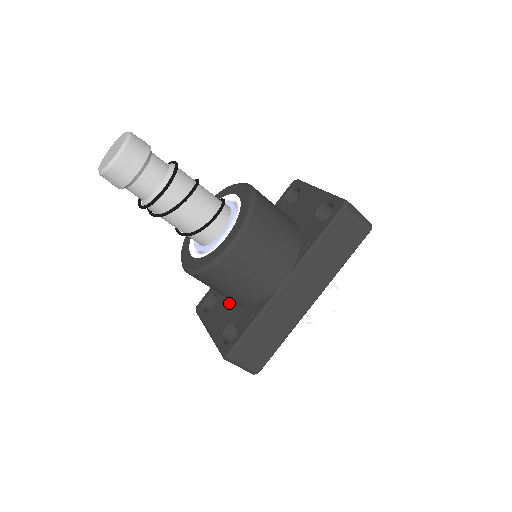
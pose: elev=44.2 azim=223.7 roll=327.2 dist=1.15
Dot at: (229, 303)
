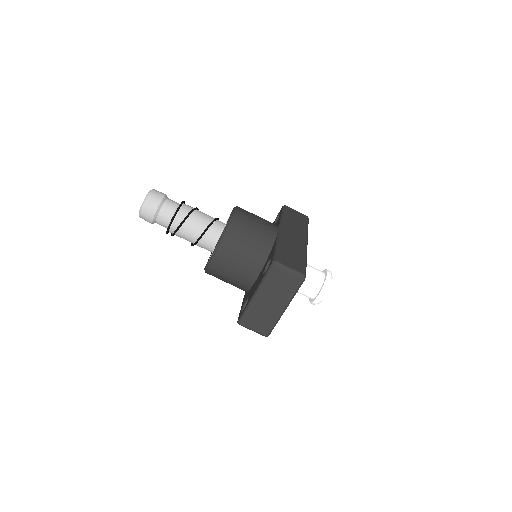
Dot at: (257, 279)
